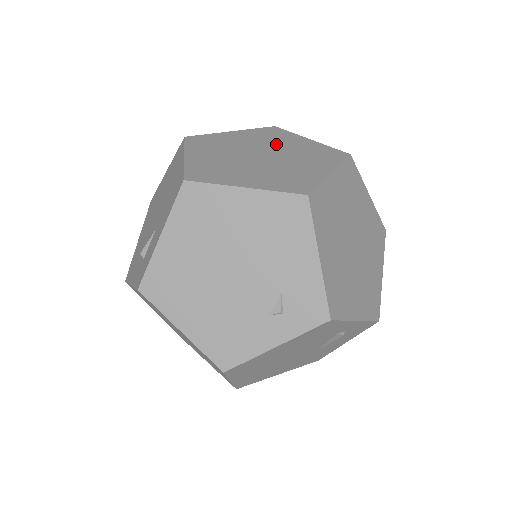
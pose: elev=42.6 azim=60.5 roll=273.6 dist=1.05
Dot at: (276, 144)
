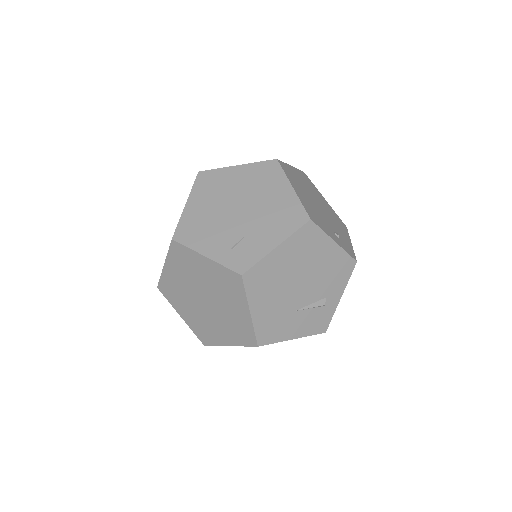
Dot at: occluded
